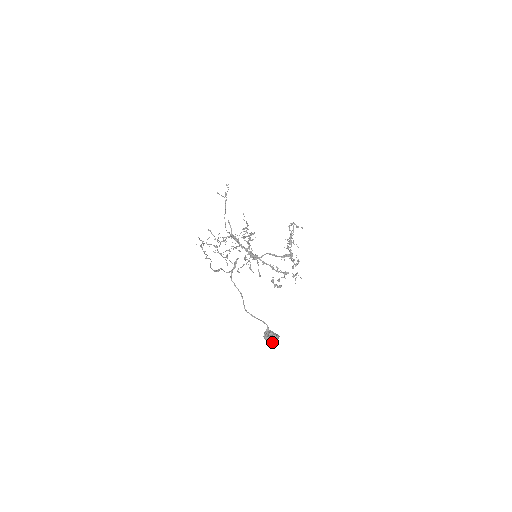
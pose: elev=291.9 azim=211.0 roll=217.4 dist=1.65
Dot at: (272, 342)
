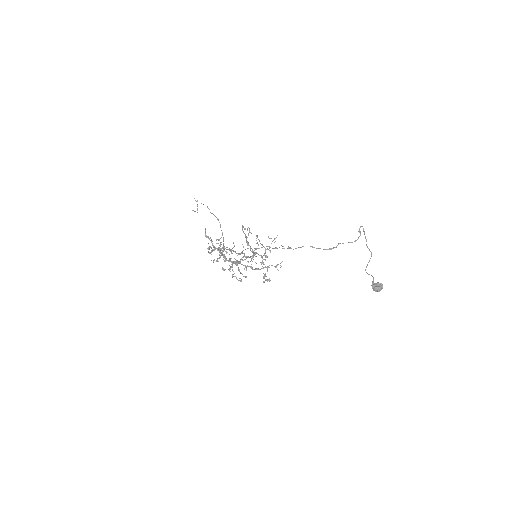
Dot at: occluded
